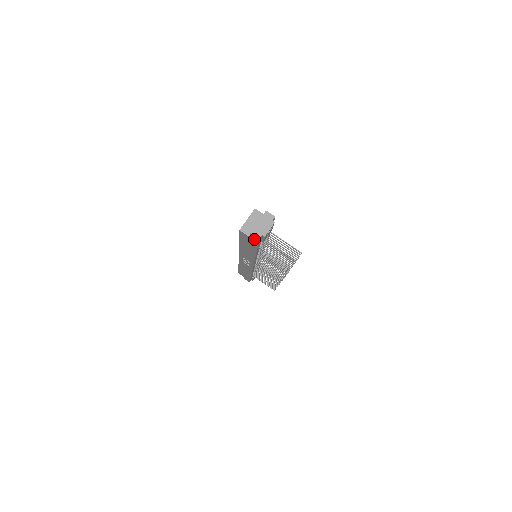
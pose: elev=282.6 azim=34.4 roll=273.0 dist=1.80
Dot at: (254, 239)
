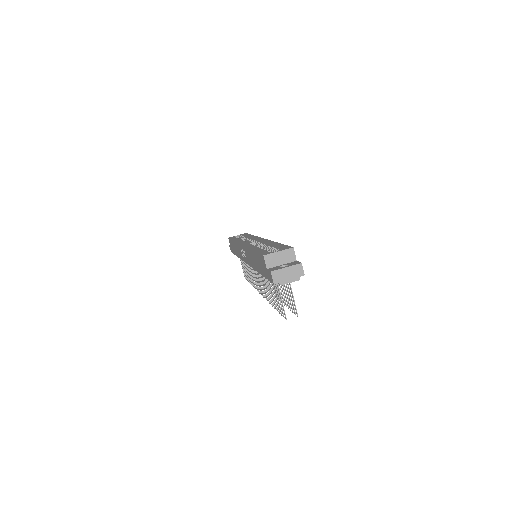
Dot at: (269, 275)
